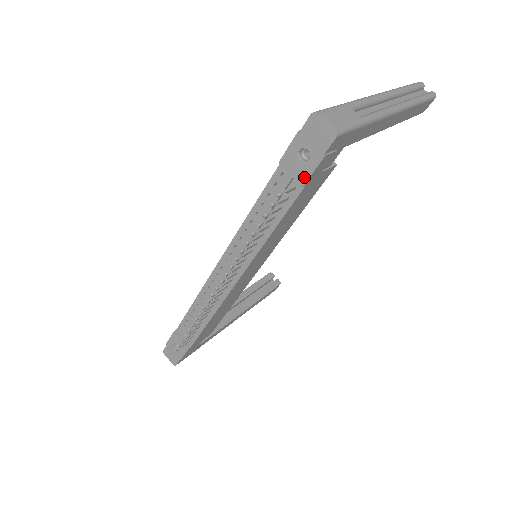
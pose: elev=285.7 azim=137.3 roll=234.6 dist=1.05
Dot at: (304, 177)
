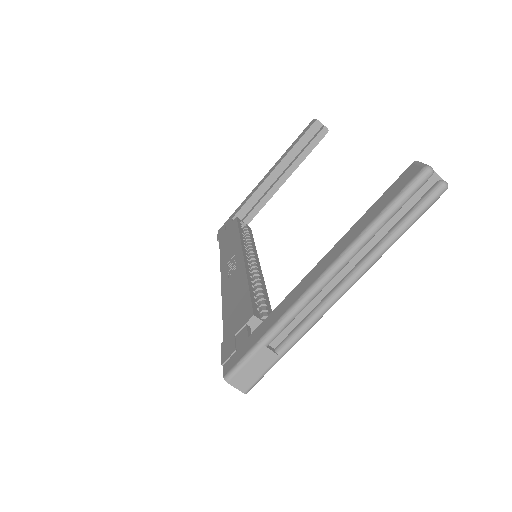
Dot at: occluded
